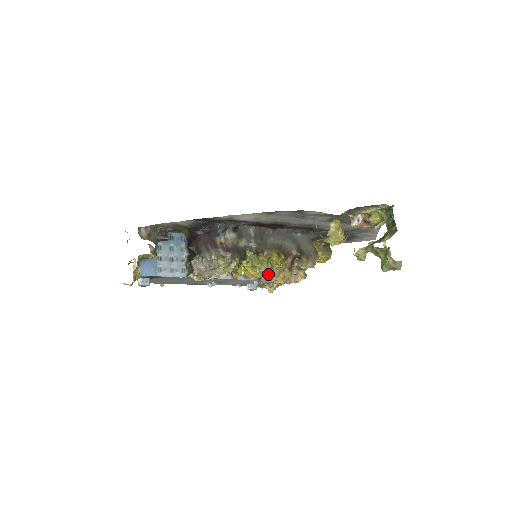
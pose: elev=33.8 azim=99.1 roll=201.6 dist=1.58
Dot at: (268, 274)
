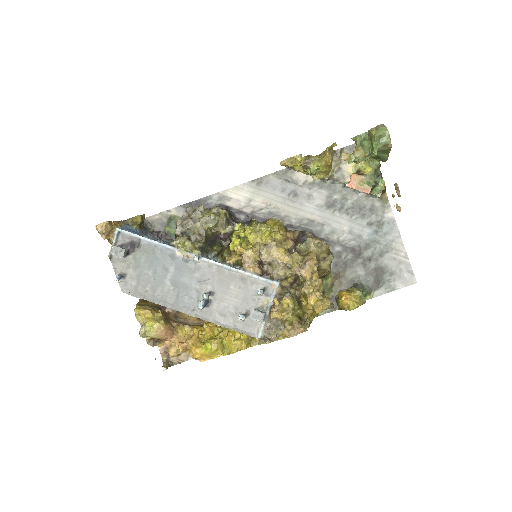
Dot at: (264, 235)
